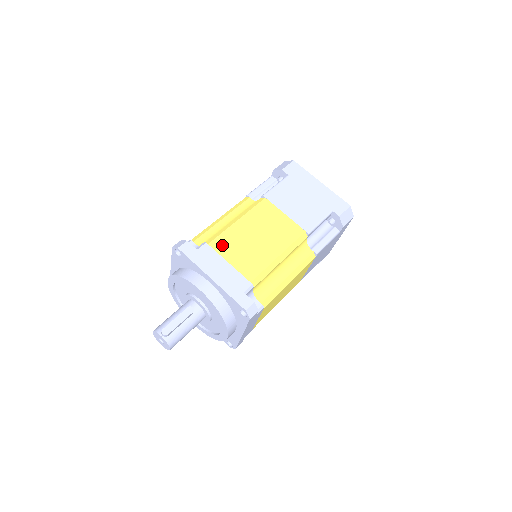
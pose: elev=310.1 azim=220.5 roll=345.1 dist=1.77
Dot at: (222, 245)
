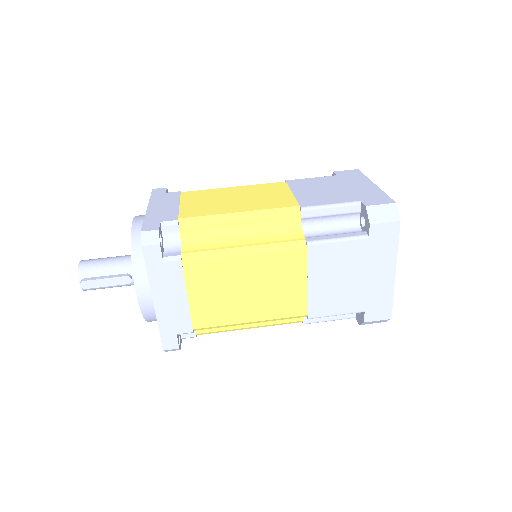
Dot at: (198, 274)
